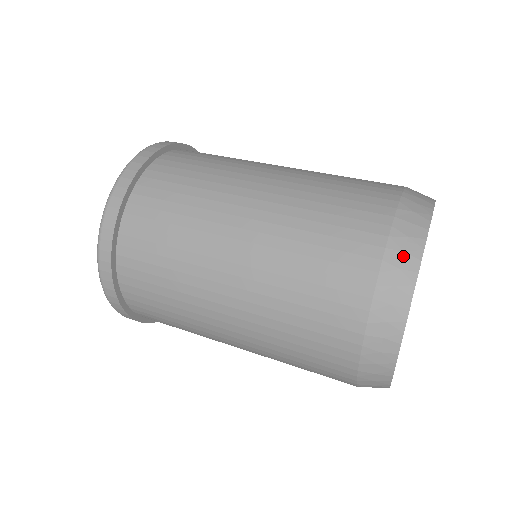
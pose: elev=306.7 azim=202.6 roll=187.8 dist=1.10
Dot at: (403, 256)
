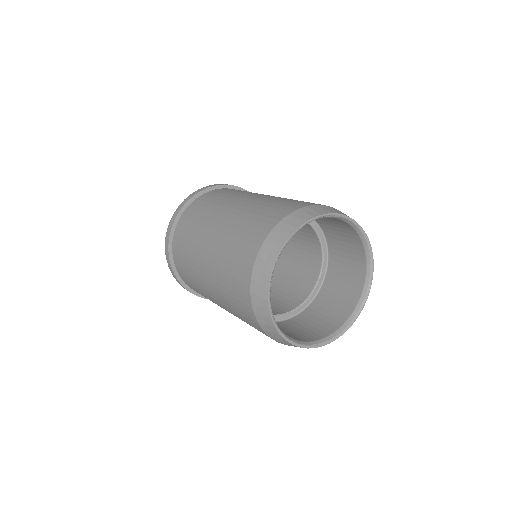
Dot at: (273, 244)
